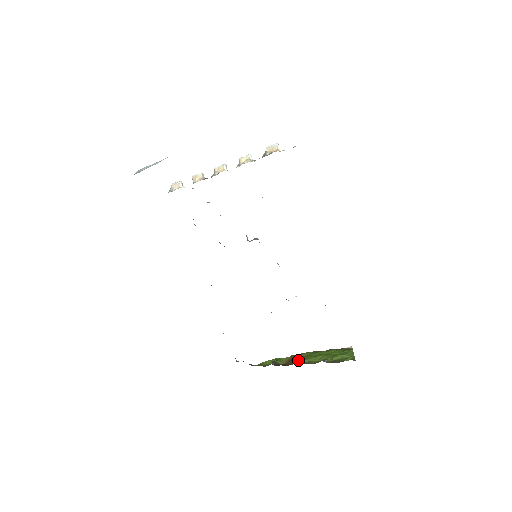
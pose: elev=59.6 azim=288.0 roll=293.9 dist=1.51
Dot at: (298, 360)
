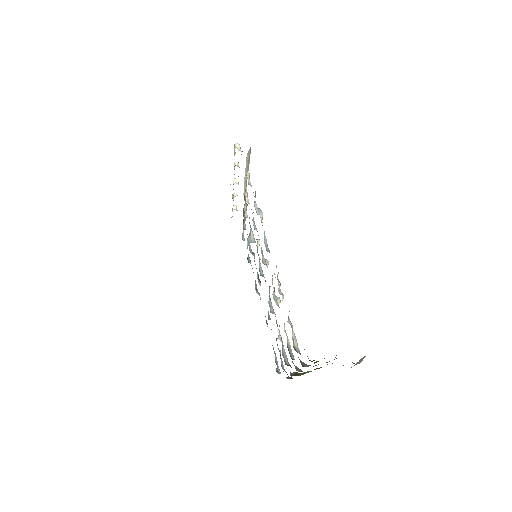
Dot at: occluded
